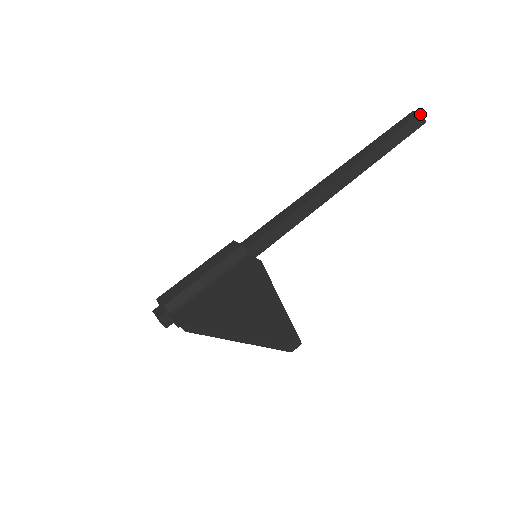
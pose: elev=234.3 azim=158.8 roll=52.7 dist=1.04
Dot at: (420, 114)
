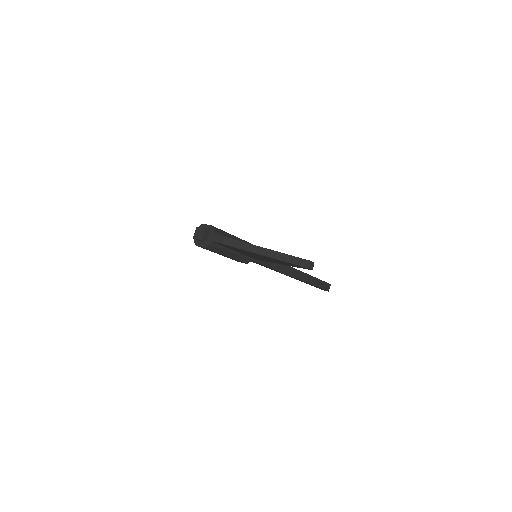
Dot at: (329, 284)
